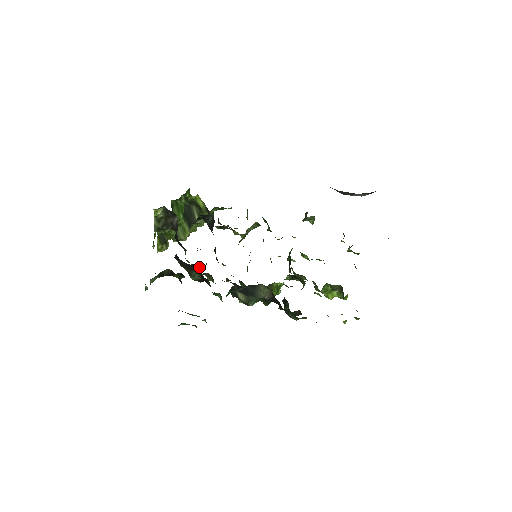
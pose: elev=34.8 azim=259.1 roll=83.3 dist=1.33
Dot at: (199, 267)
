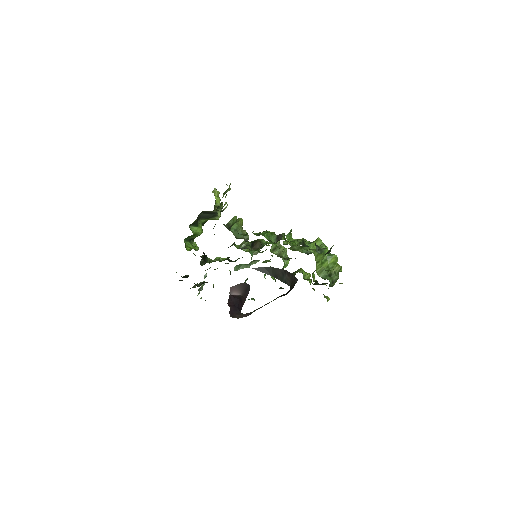
Dot at: occluded
